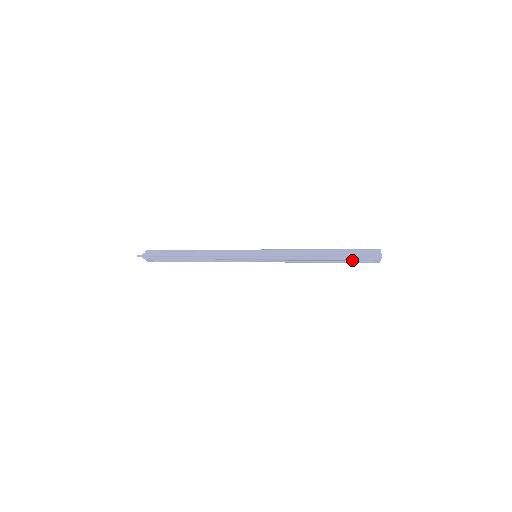
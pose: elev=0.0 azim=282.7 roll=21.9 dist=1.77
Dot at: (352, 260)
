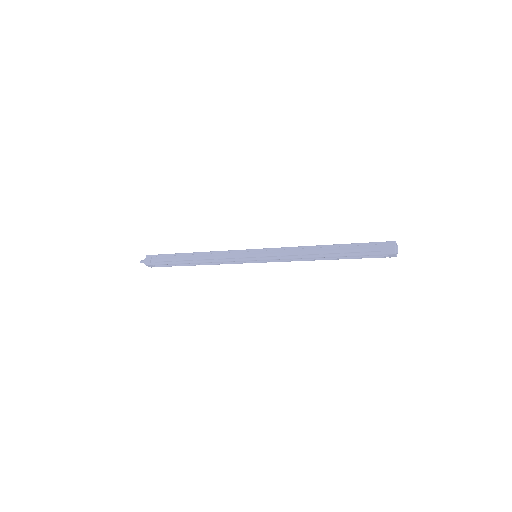
Dot at: (362, 256)
